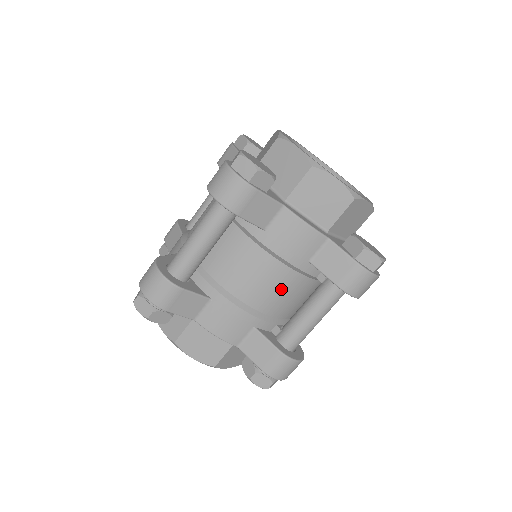
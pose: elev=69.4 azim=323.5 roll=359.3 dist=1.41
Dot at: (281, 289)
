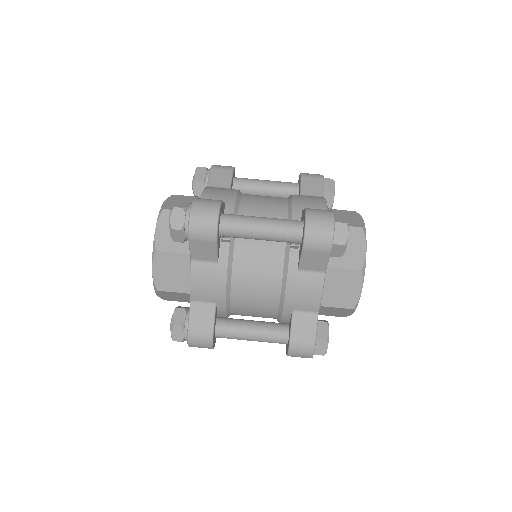
Dot at: (267, 210)
